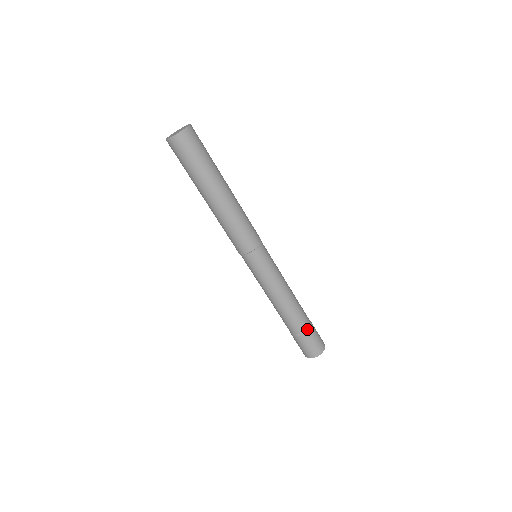
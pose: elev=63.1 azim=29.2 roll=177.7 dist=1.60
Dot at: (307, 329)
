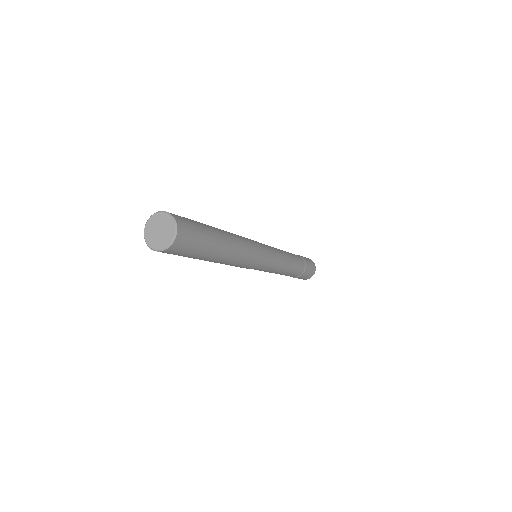
Dot at: (305, 268)
